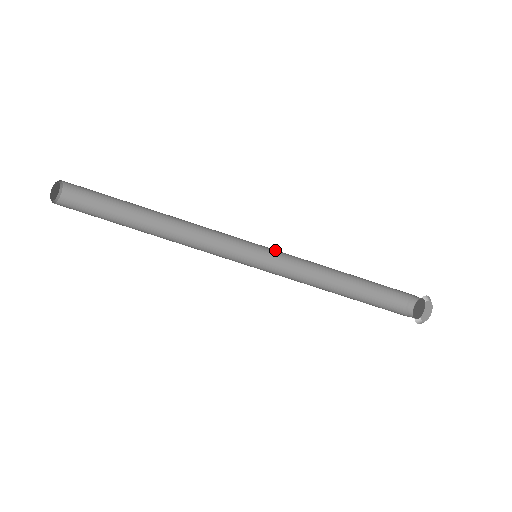
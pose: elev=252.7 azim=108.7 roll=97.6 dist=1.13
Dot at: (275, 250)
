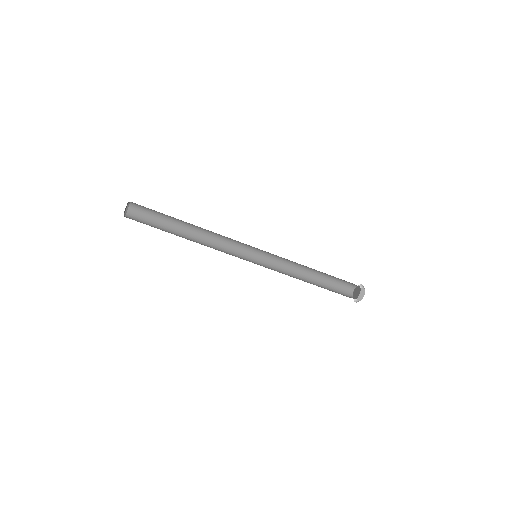
Dot at: (266, 254)
